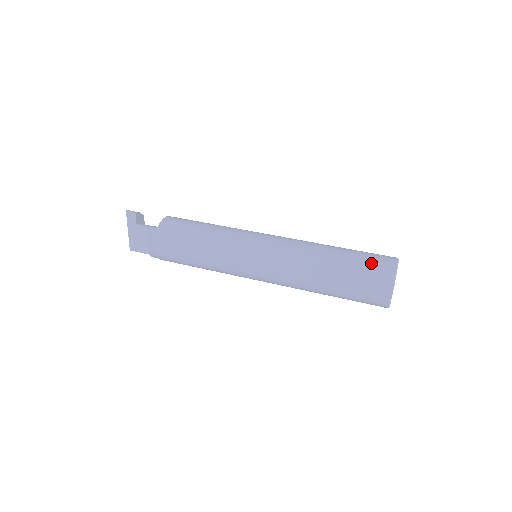
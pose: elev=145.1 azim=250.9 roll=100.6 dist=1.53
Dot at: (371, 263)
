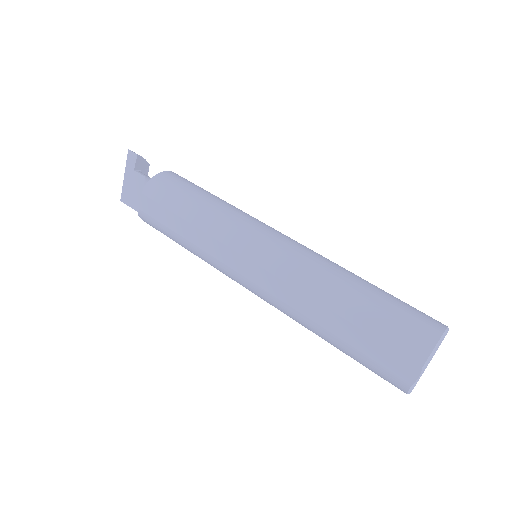
Dot at: (404, 319)
